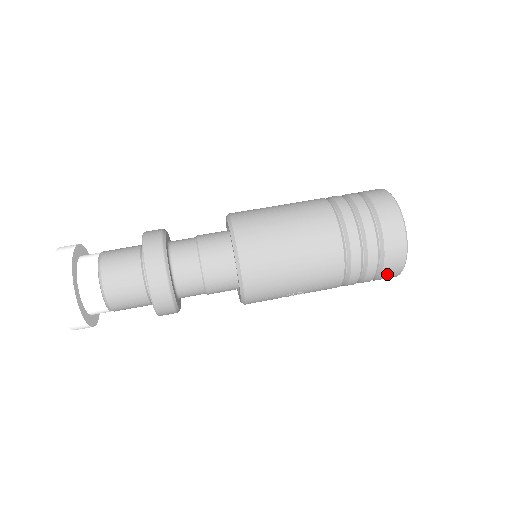
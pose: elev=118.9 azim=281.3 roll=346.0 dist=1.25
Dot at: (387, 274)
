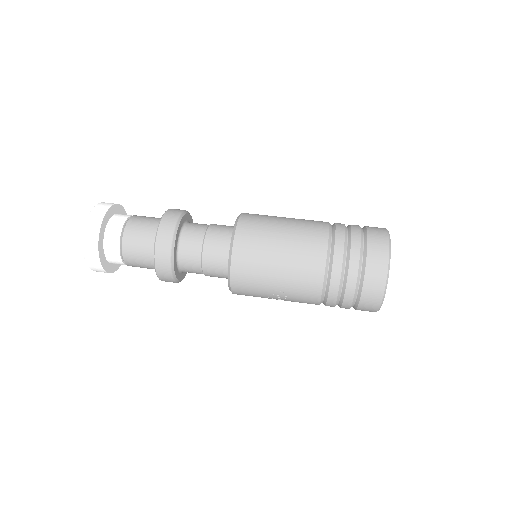
Dot at: (367, 299)
